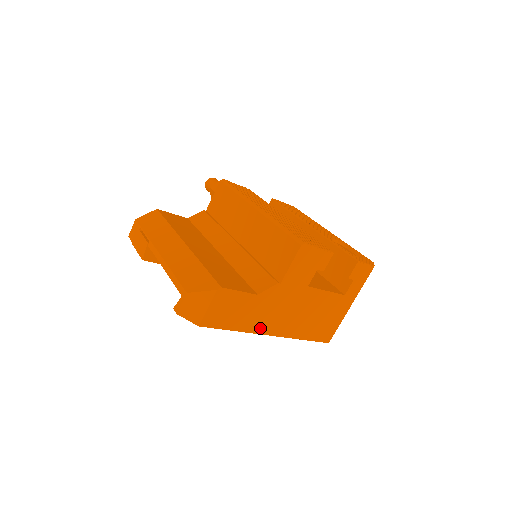
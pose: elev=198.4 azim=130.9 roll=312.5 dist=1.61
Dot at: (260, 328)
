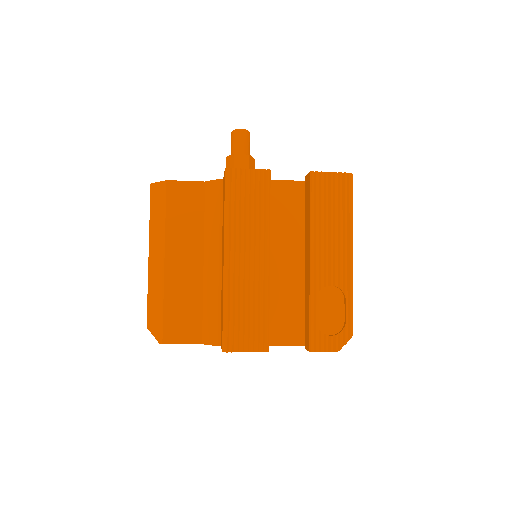
Dot at: occluded
